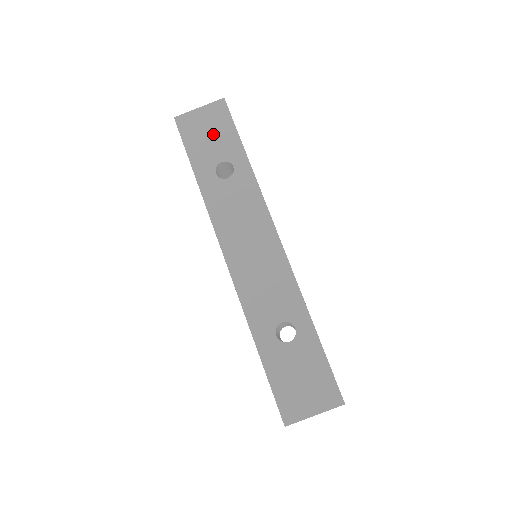
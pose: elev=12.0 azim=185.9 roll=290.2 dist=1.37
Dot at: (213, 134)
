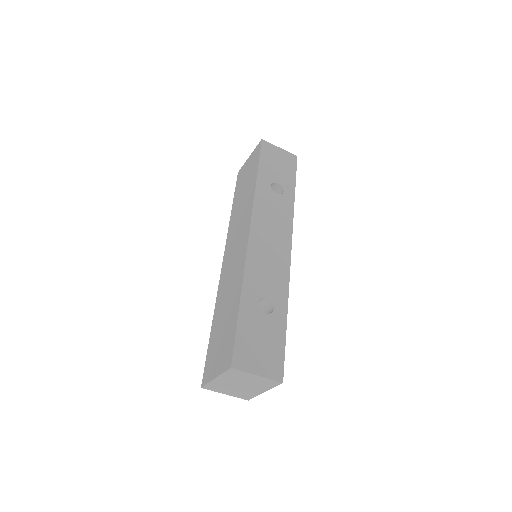
Dot at: (281, 166)
